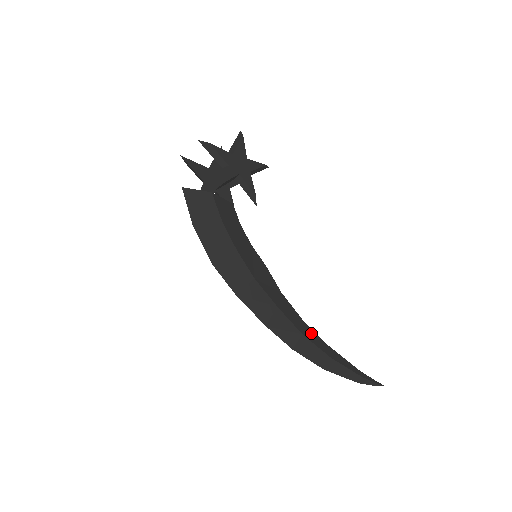
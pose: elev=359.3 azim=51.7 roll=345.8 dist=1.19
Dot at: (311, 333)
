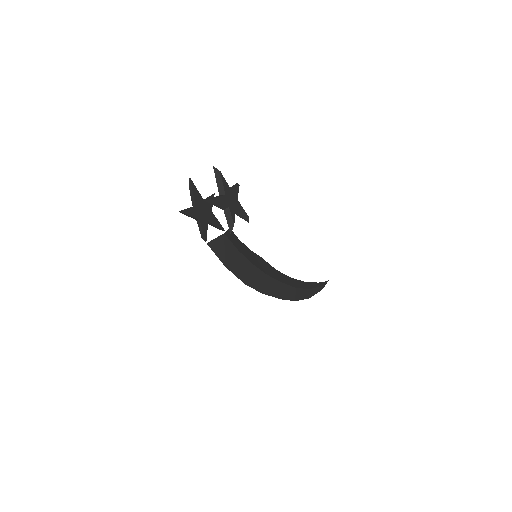
Dot at: (296, 282)
